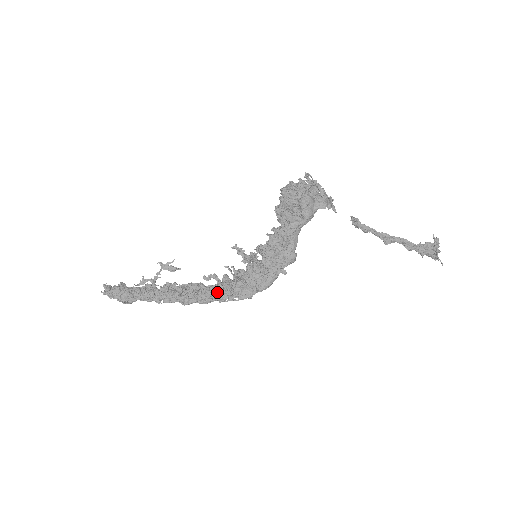
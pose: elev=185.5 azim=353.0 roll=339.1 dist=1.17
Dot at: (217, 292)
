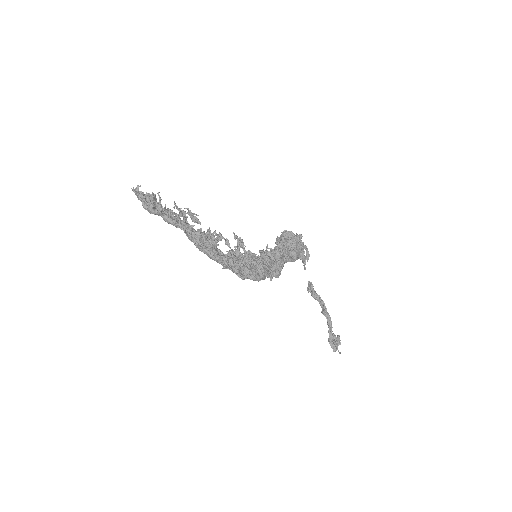
Dot at: (235, 251)
